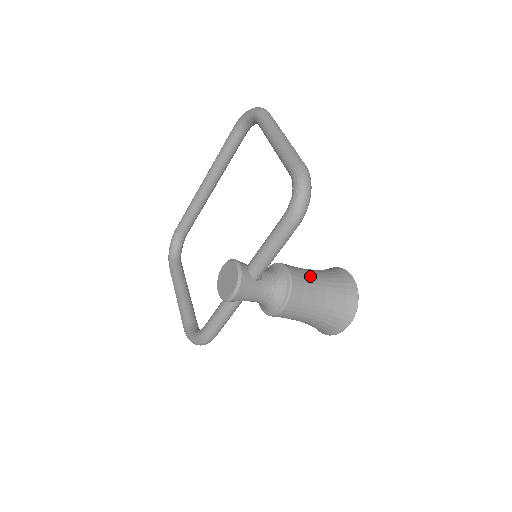
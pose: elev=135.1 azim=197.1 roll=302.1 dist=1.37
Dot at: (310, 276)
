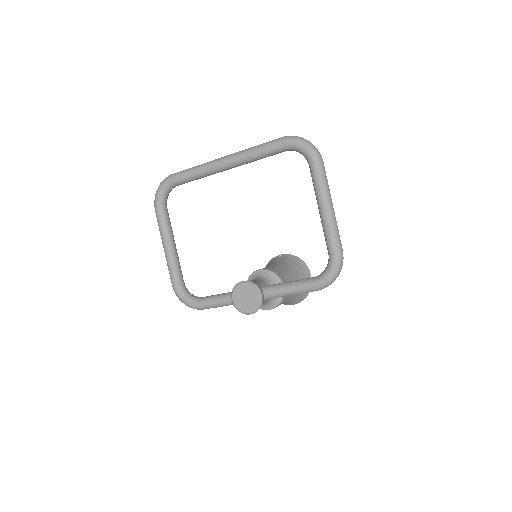
Dot at: occluded
